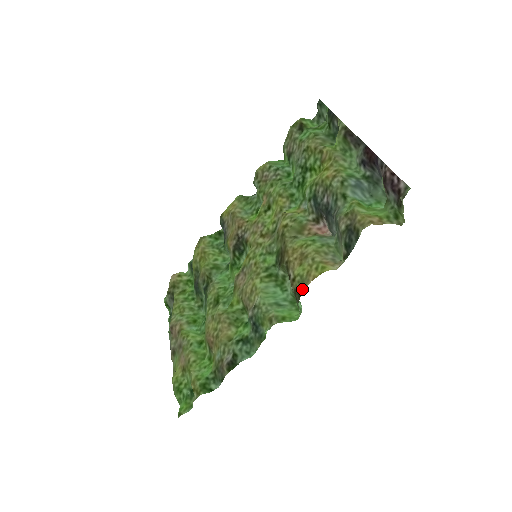
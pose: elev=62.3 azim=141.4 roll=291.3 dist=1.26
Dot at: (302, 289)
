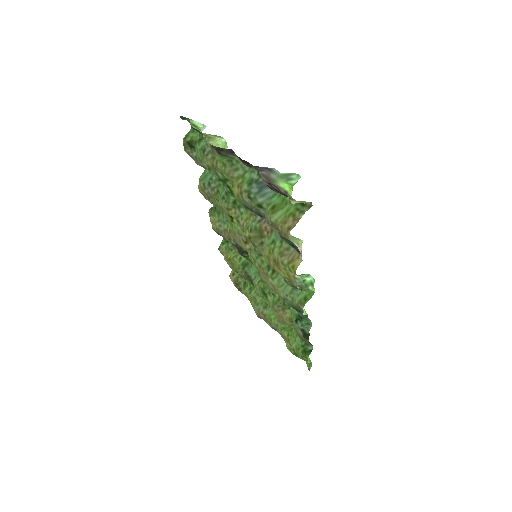
Dot at: (295, 286)
